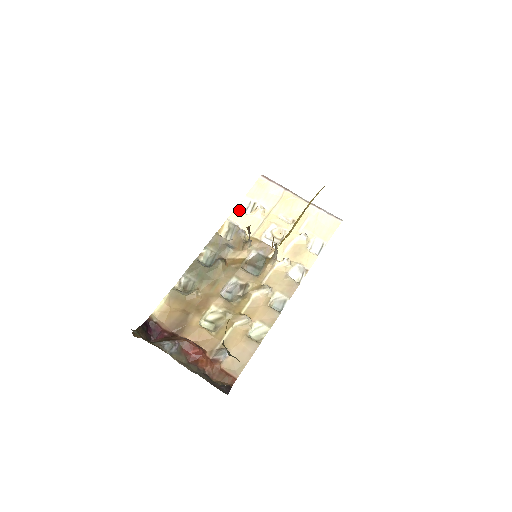
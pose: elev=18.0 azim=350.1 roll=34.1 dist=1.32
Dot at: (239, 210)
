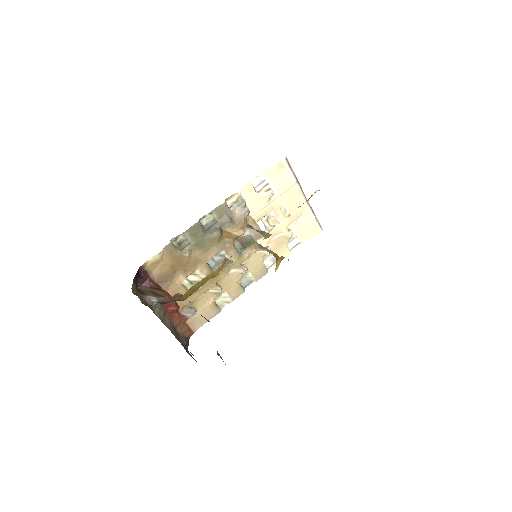
Dot at: (253, 186)
